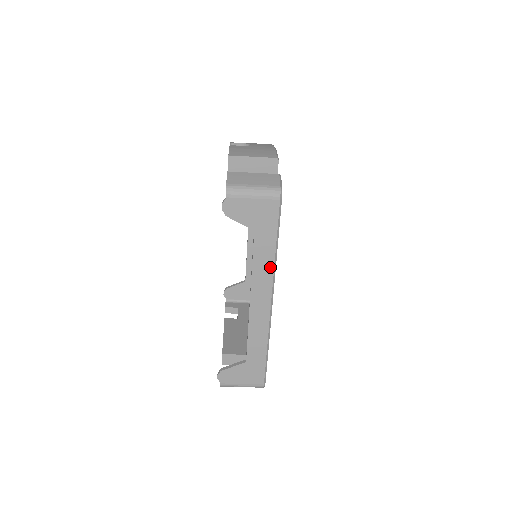
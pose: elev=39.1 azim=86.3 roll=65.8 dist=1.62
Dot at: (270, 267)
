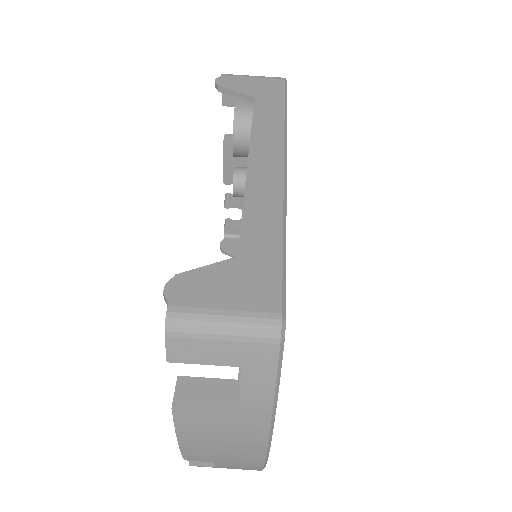
Dot at: (278, 127)
